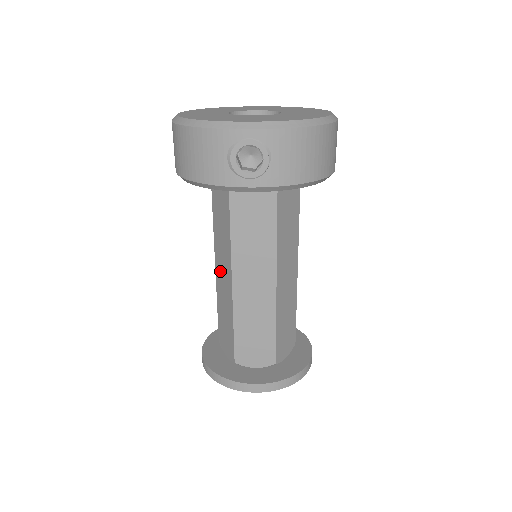
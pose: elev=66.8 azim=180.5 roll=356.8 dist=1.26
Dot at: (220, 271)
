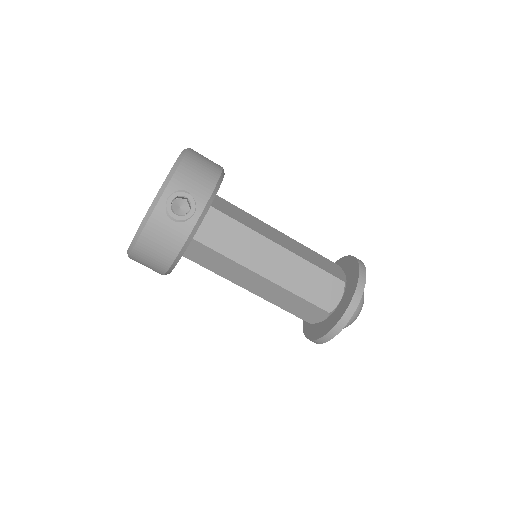
Dot at: (253, 287)
